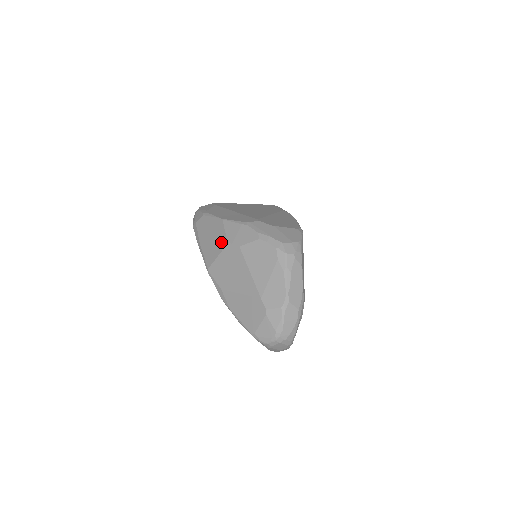
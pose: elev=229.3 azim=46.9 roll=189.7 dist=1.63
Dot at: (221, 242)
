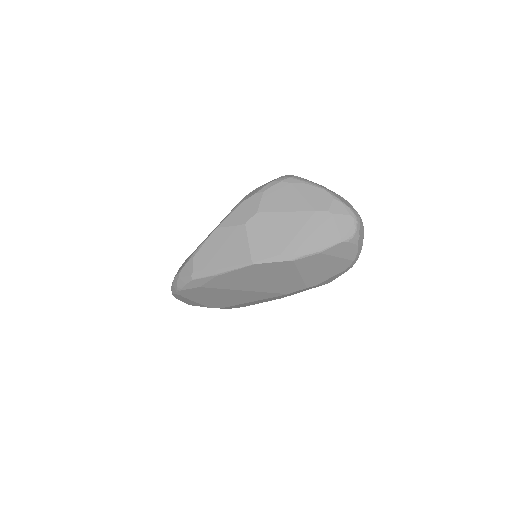
Dot at: (238, 234)
